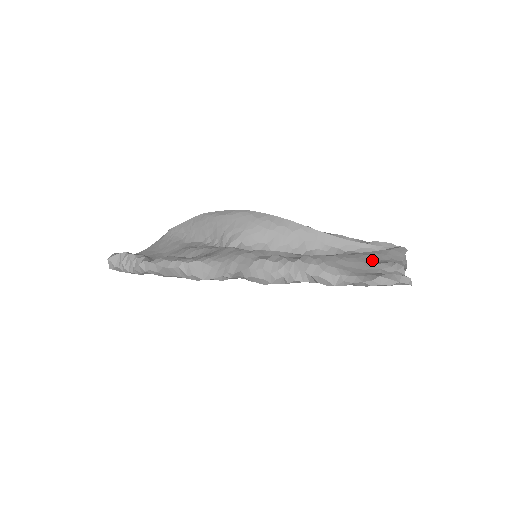
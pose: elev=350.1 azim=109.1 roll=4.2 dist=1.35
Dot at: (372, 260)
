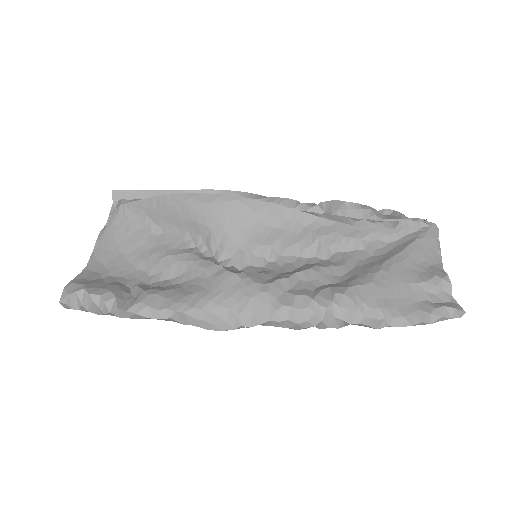
Dot at: (411, 272)
